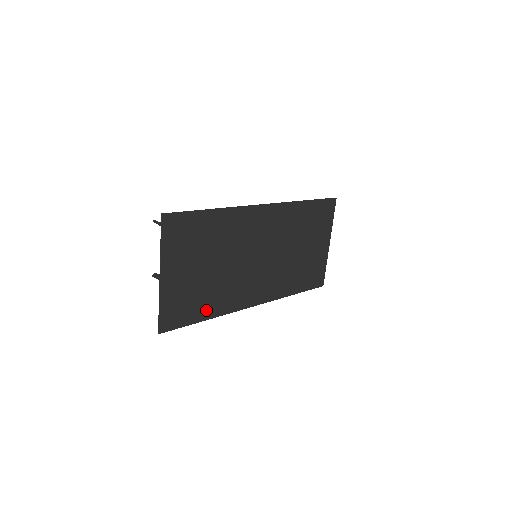
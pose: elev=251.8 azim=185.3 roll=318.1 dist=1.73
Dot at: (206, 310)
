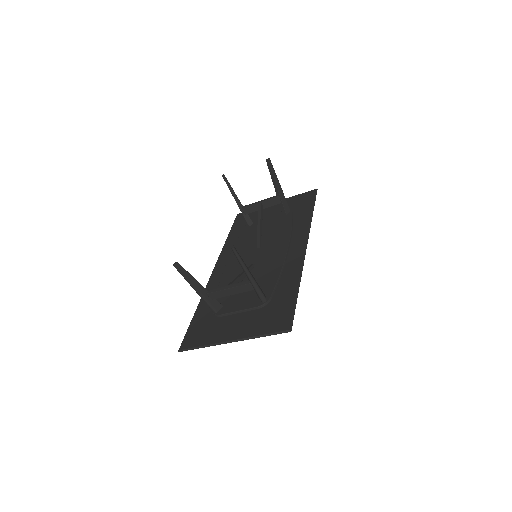
Dot at: (205, 309)
